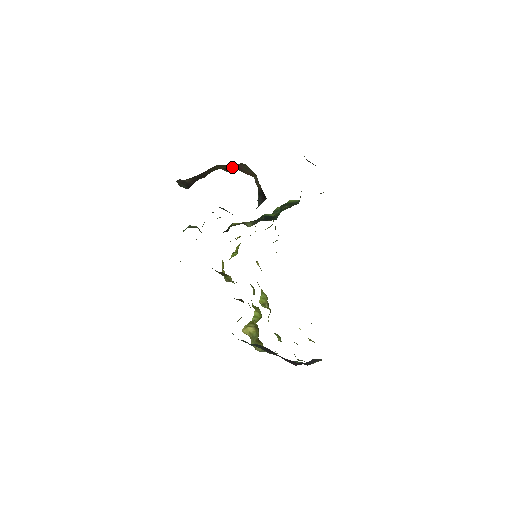
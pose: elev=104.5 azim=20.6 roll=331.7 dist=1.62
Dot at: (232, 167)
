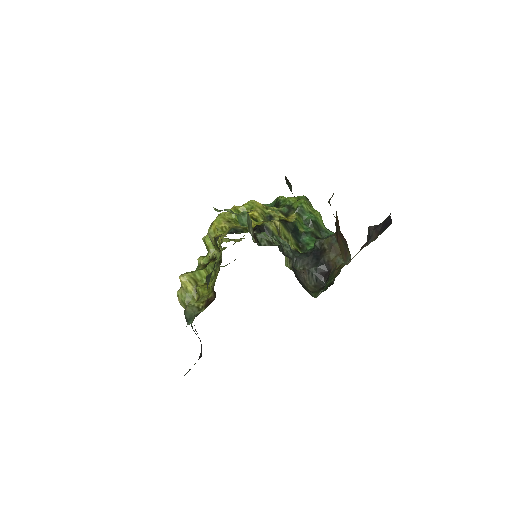
Dot at: occluded
